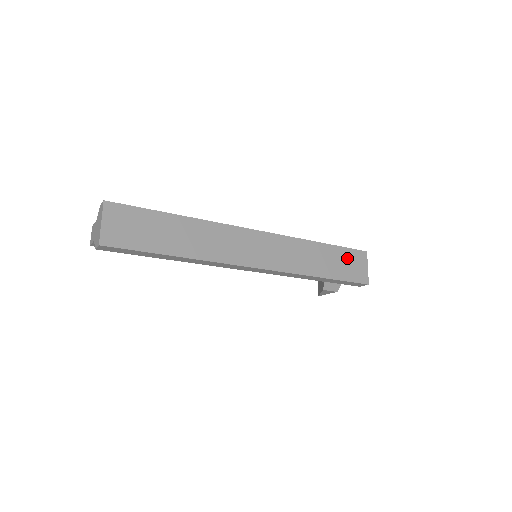
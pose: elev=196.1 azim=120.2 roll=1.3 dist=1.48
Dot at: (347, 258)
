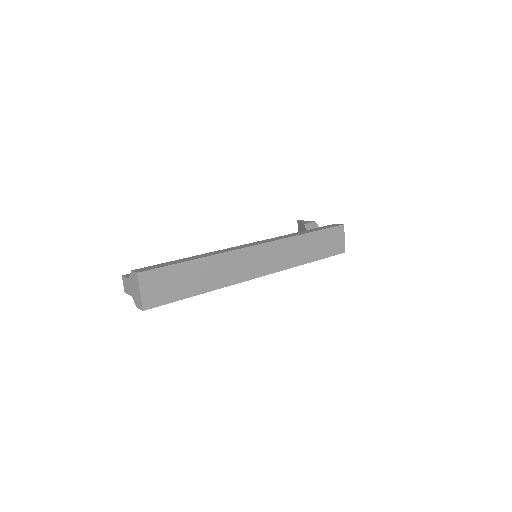
Dot at: (329, 237)
